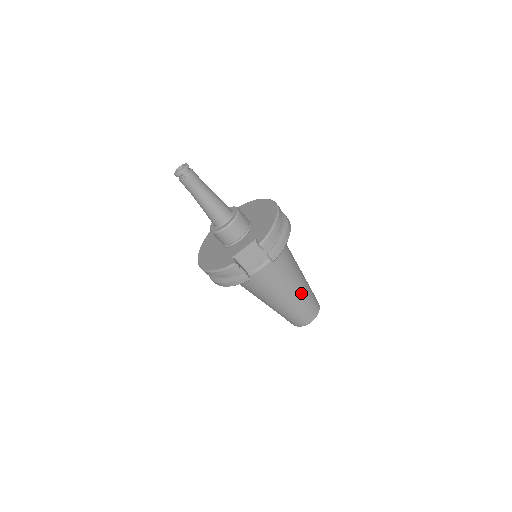
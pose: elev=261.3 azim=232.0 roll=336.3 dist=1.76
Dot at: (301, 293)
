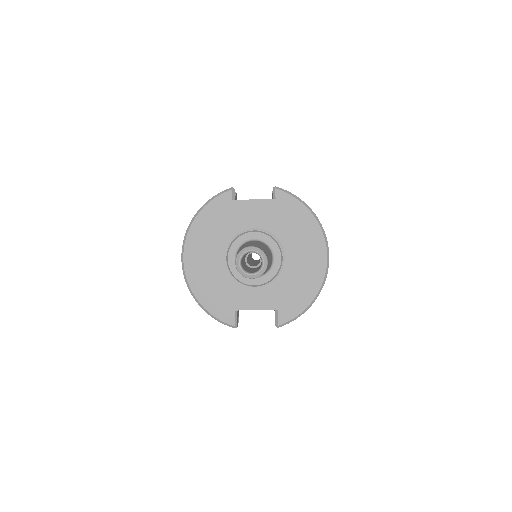
Dot at: occluded
